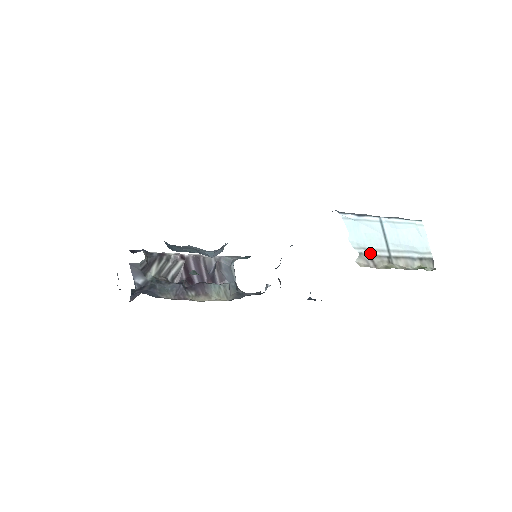
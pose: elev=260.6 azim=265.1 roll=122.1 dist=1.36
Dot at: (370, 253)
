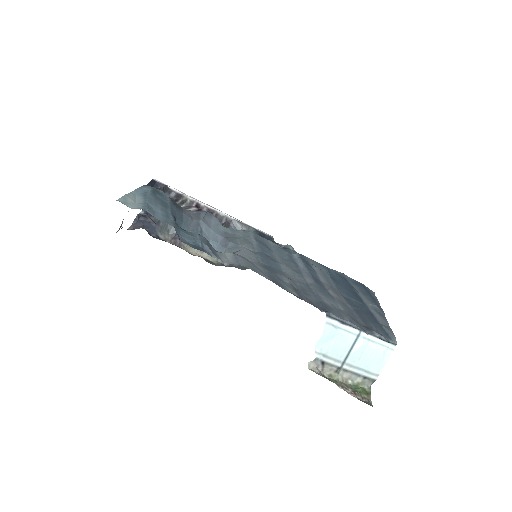
Dot at: (326, 360)
